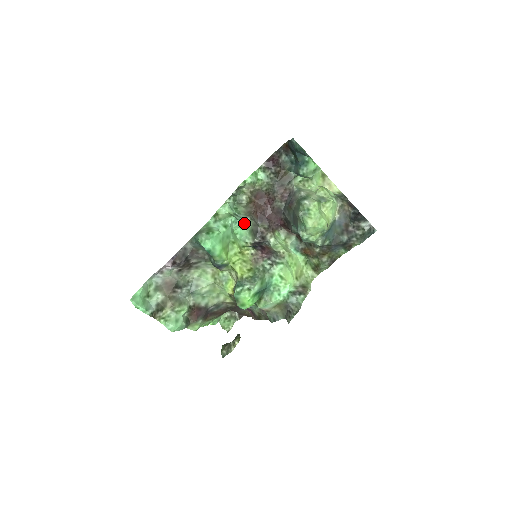
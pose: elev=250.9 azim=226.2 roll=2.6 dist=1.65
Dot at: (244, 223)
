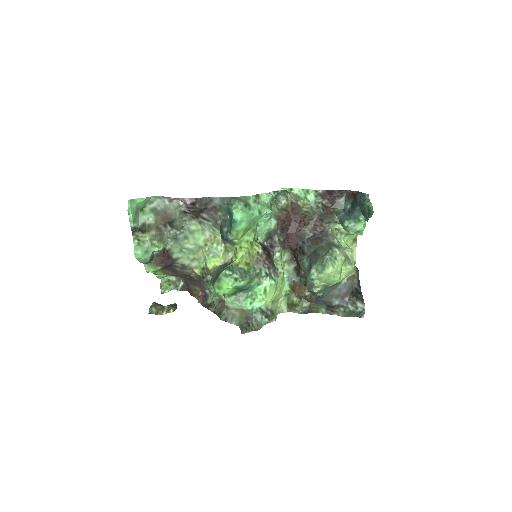
Dot at: (270, 222)
